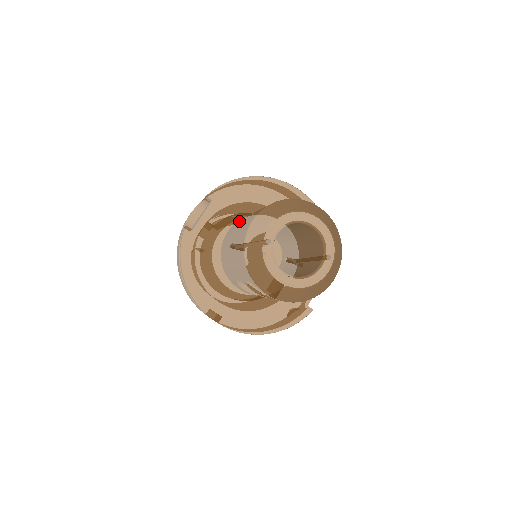
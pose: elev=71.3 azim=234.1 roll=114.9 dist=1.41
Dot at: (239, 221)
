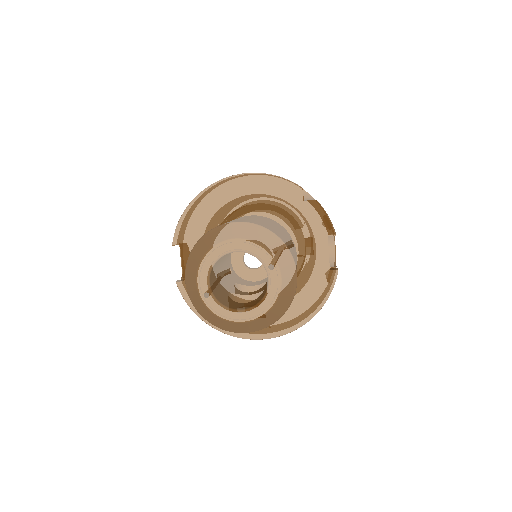
Dot at: occluded
